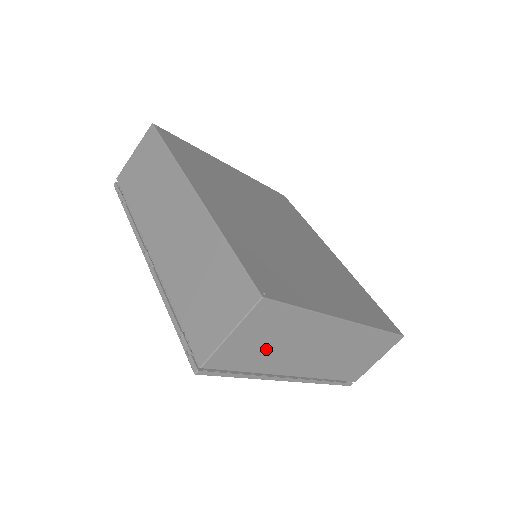
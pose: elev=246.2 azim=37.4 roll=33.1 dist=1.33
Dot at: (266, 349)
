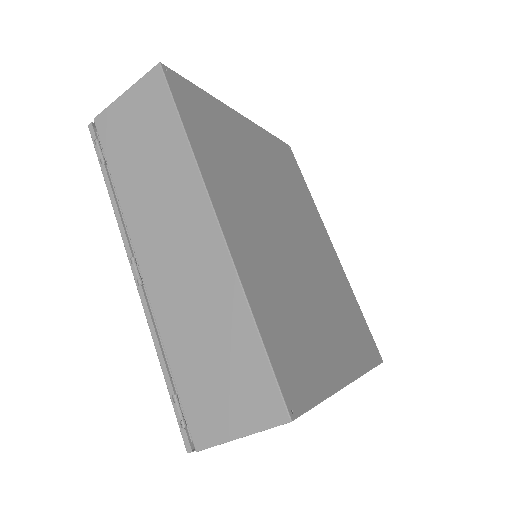
Dot at: occluded
